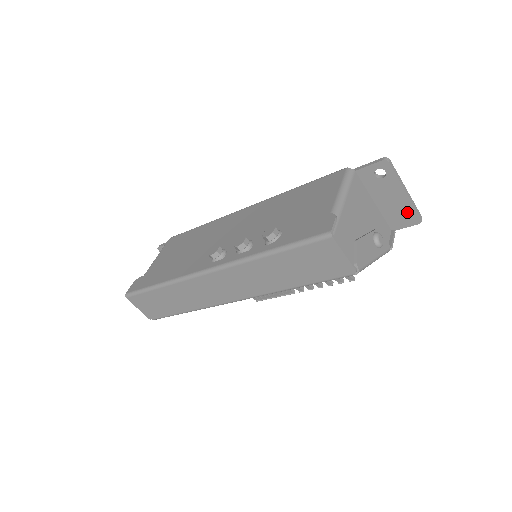
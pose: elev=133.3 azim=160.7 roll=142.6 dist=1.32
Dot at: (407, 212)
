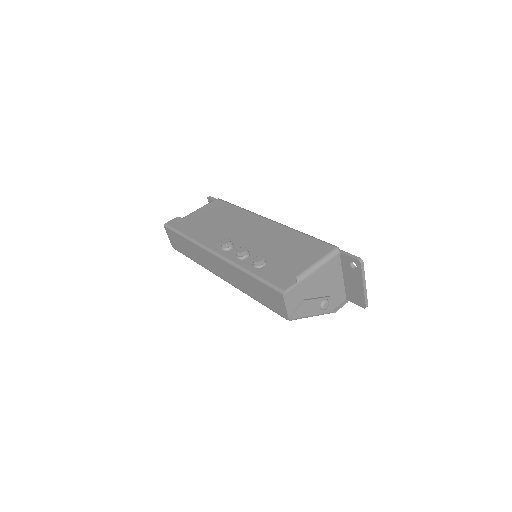
Dot at: (360, 297)
